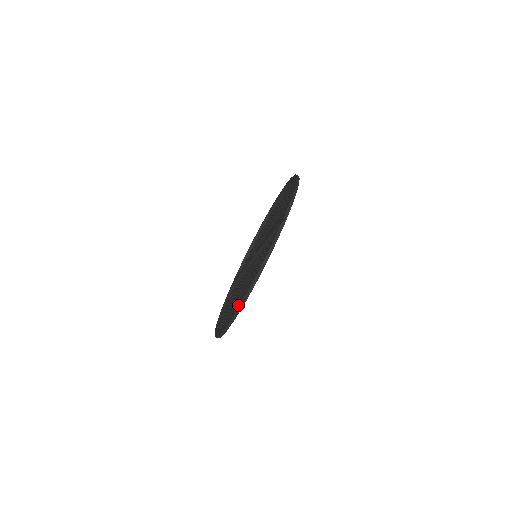
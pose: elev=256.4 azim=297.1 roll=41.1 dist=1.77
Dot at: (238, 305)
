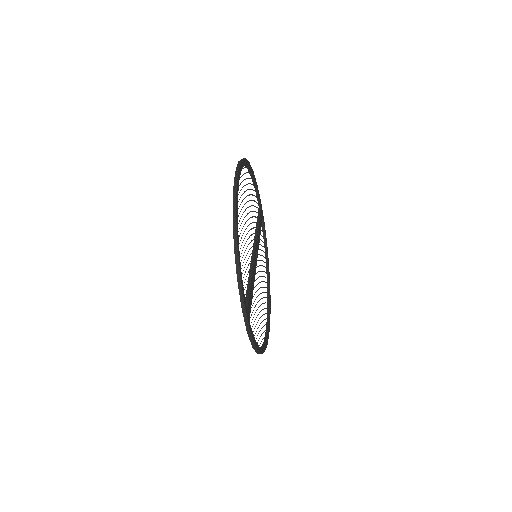
Dot at: (262, 344)
